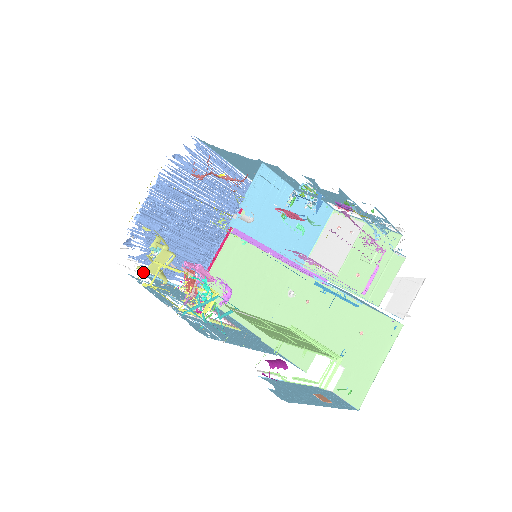
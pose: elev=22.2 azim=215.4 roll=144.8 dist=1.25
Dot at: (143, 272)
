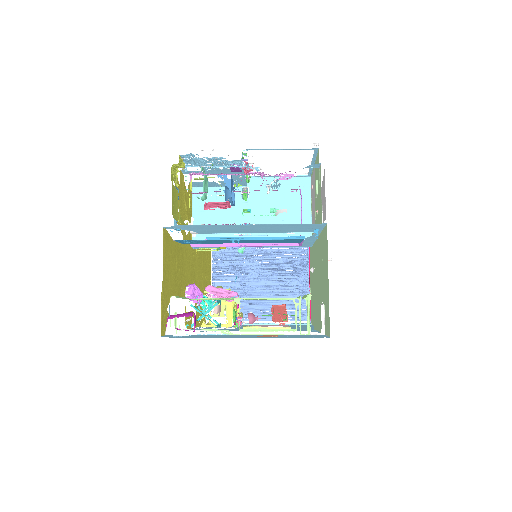
Dot at: occluded
